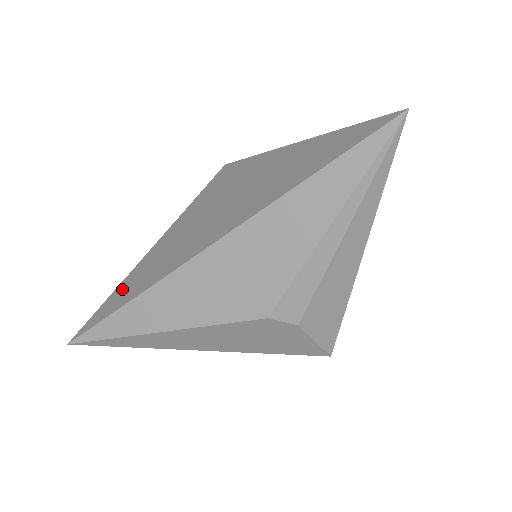
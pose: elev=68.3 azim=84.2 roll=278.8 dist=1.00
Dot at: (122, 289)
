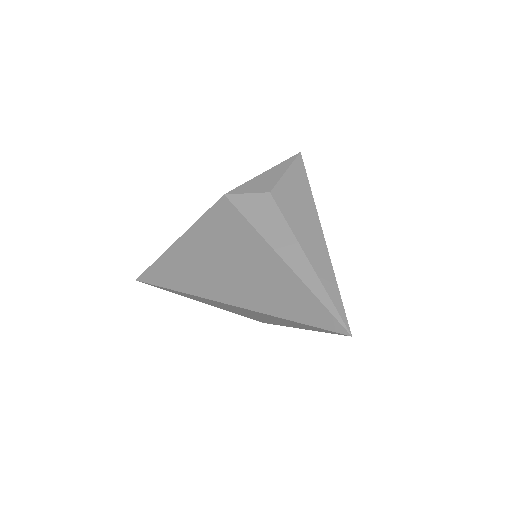
Dot at: (163, 267)
